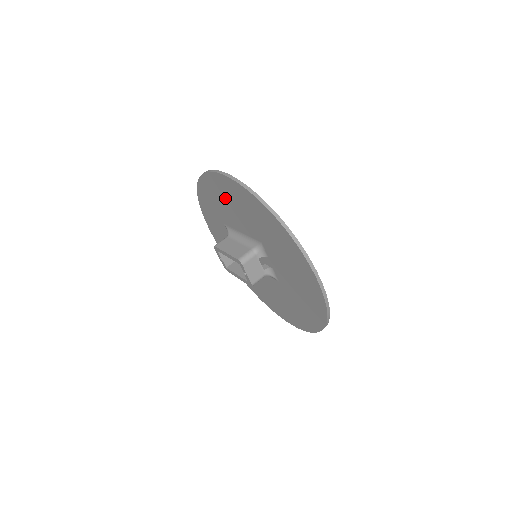
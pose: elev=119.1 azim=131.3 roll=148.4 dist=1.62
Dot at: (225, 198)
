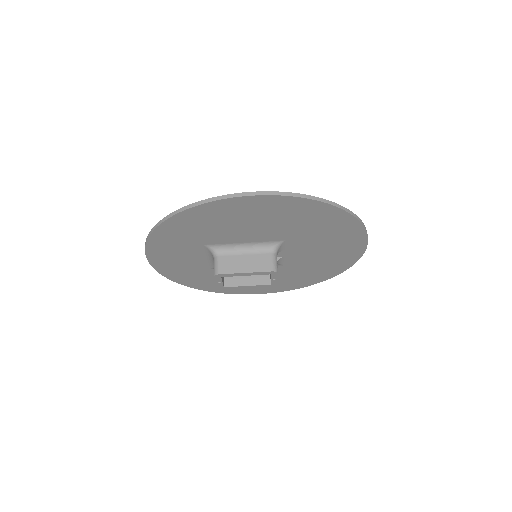
Dot at: (240, 218)
